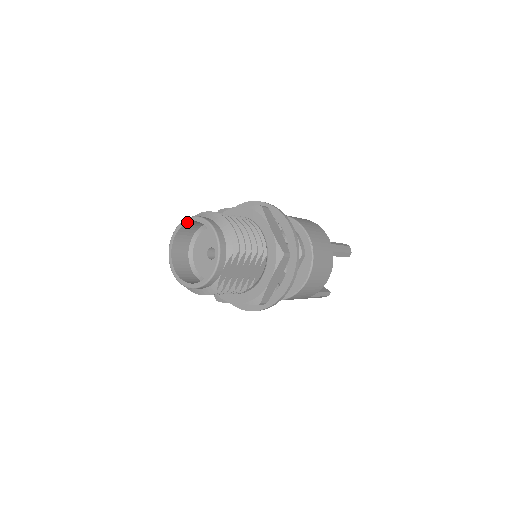
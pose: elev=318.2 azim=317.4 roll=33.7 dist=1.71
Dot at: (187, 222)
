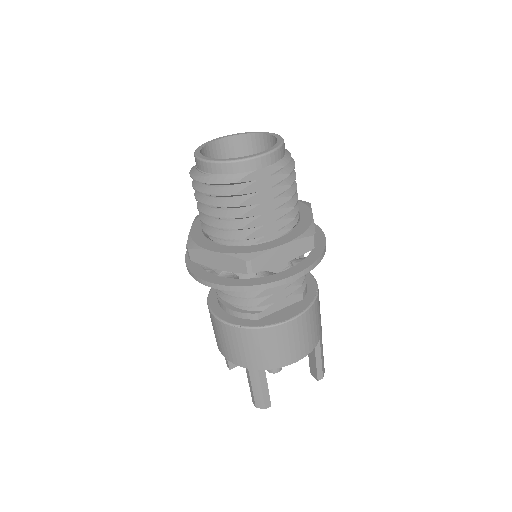
Dot at: (251, 133)
